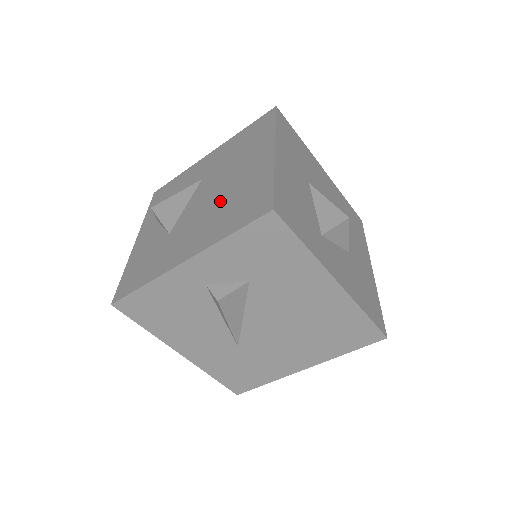
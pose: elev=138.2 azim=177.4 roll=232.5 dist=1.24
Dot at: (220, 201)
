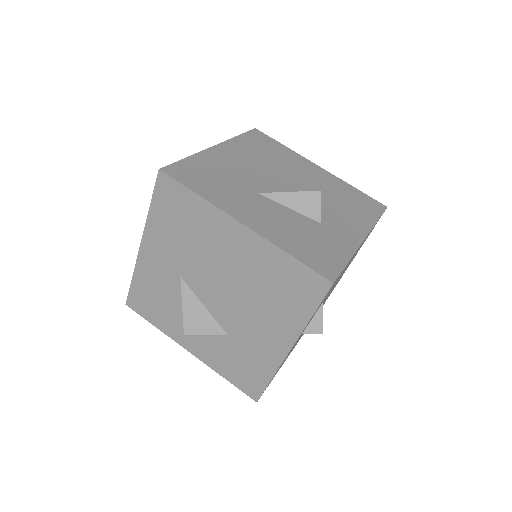
Dot at: (249, 292)
